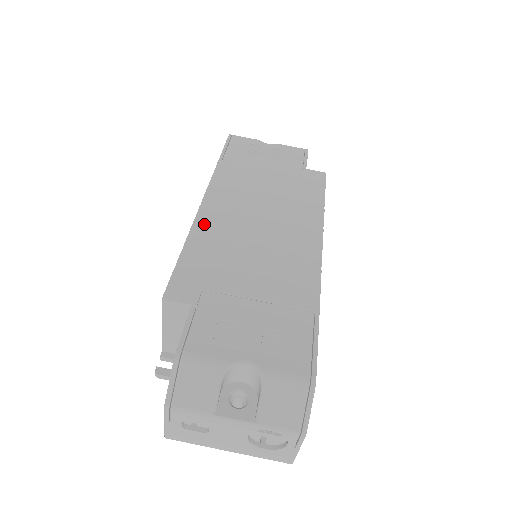
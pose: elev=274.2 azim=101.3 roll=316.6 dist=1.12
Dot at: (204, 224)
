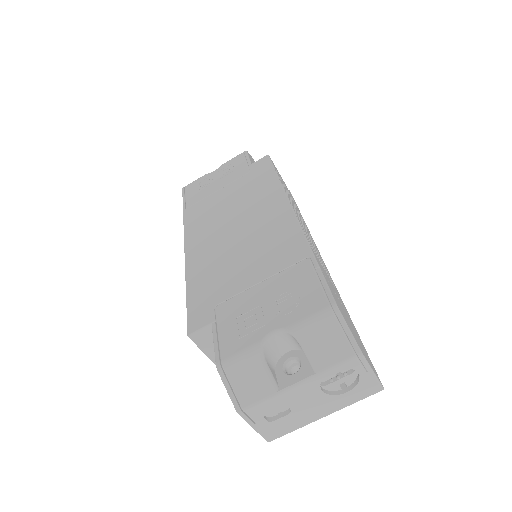
Dot at: (193, 262)
